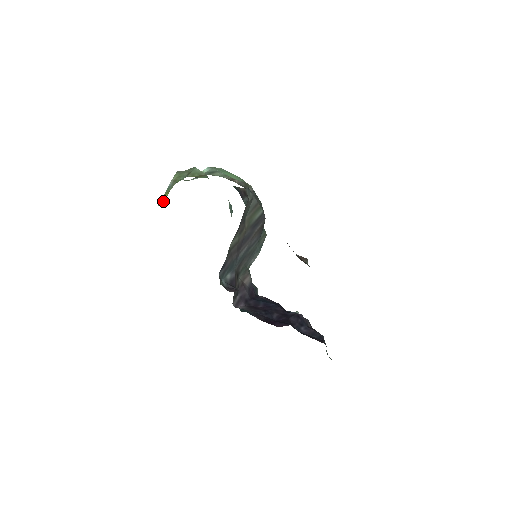
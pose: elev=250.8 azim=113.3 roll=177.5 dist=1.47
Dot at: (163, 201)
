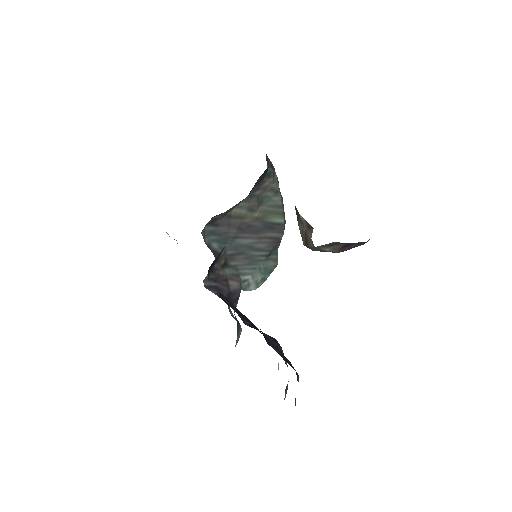
Dot at: occluded
